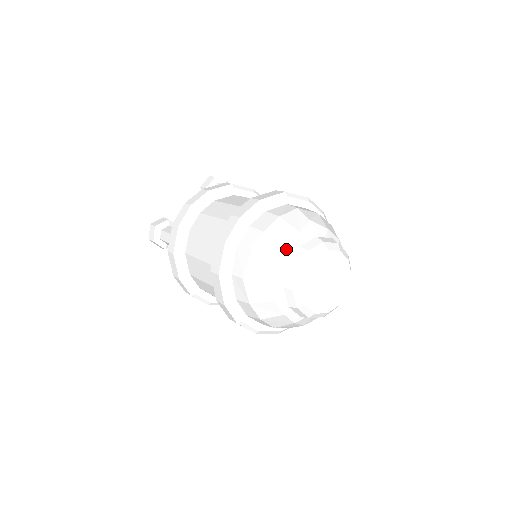
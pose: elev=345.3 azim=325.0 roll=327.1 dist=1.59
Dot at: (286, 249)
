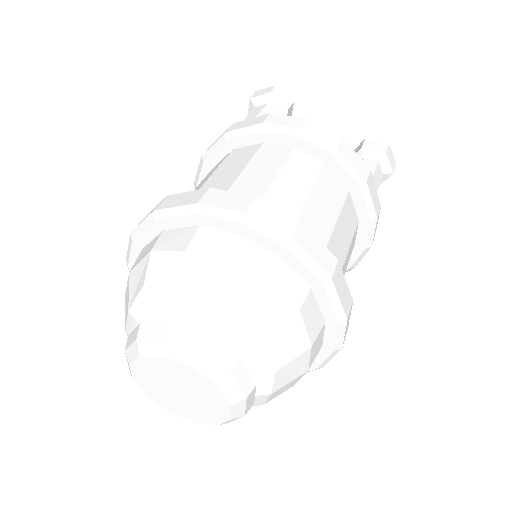
Dot at: (127, 333)
